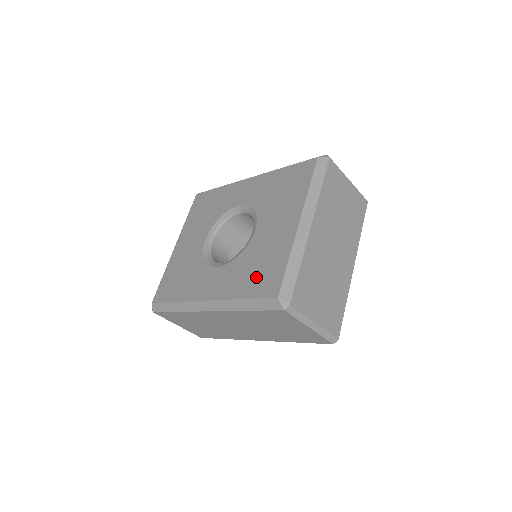
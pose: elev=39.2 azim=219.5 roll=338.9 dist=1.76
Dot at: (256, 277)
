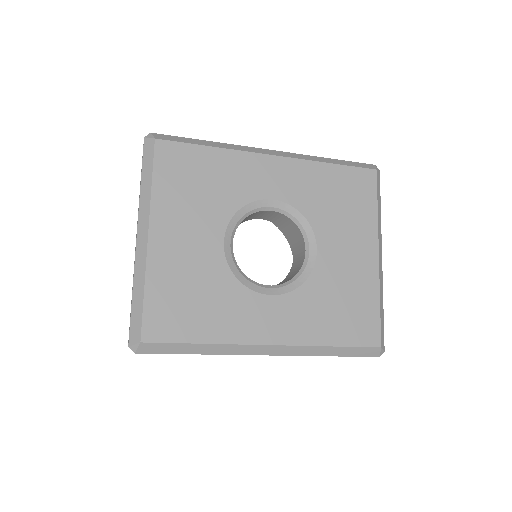
Dot at: (344, 319)
